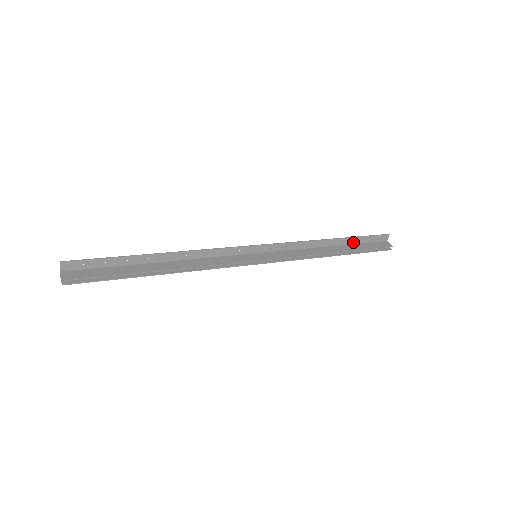
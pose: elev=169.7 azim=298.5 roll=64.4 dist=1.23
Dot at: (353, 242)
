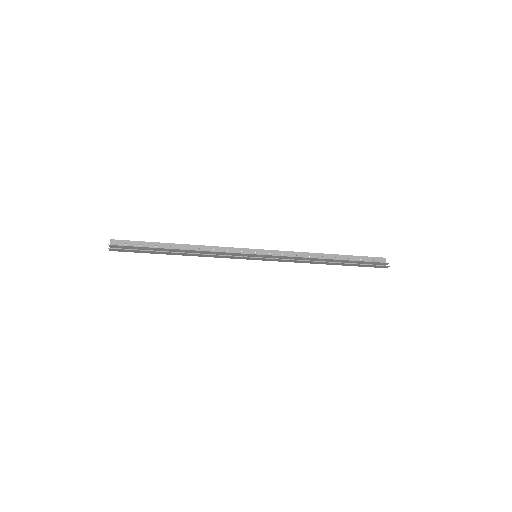
Dot at: occluded
